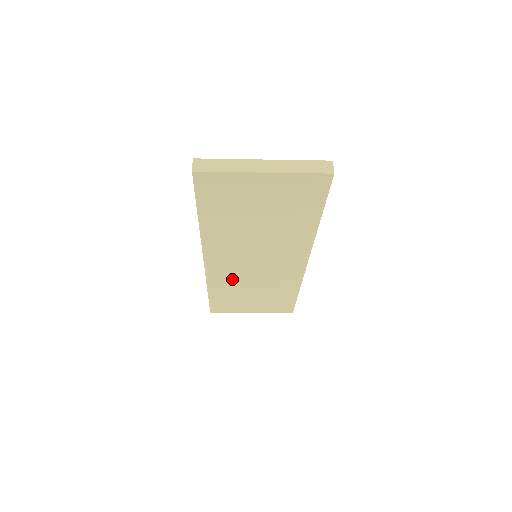
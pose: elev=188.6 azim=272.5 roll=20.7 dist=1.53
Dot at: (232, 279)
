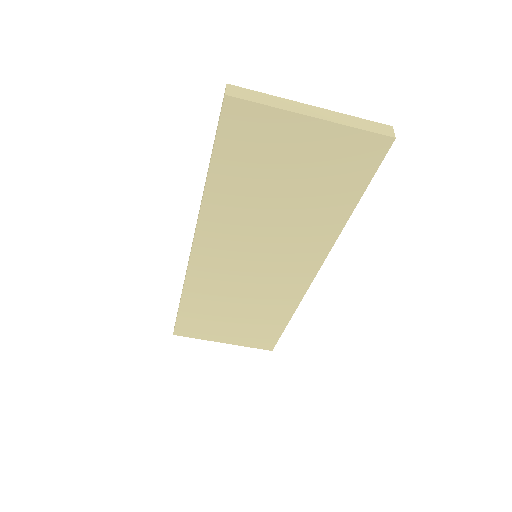
Dot at: (217, 285)
